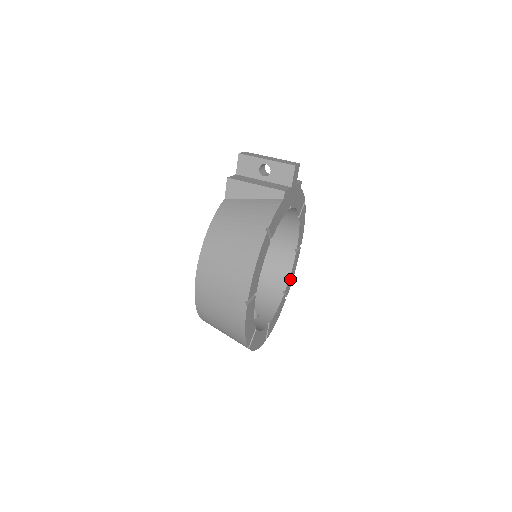
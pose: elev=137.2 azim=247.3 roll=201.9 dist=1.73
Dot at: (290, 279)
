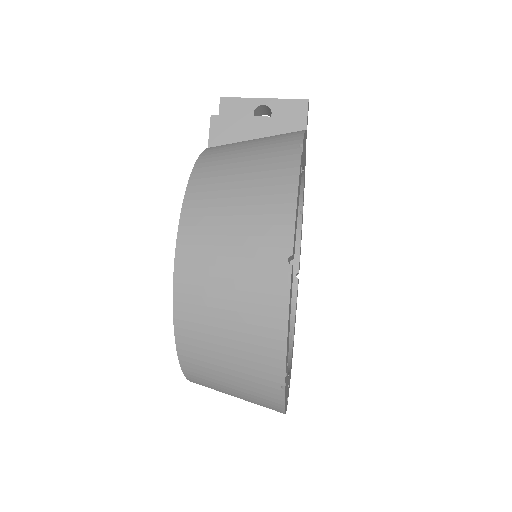
Dot at: occluded
